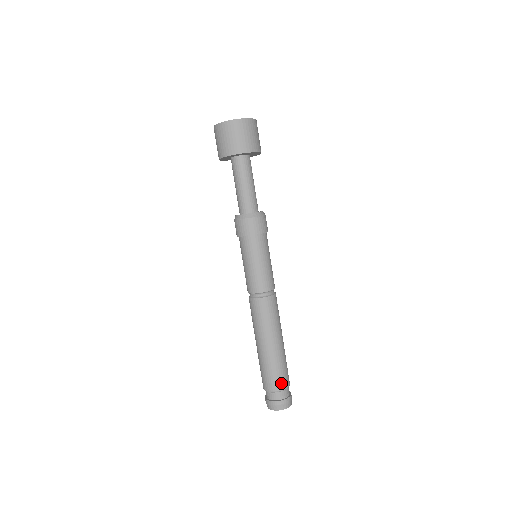
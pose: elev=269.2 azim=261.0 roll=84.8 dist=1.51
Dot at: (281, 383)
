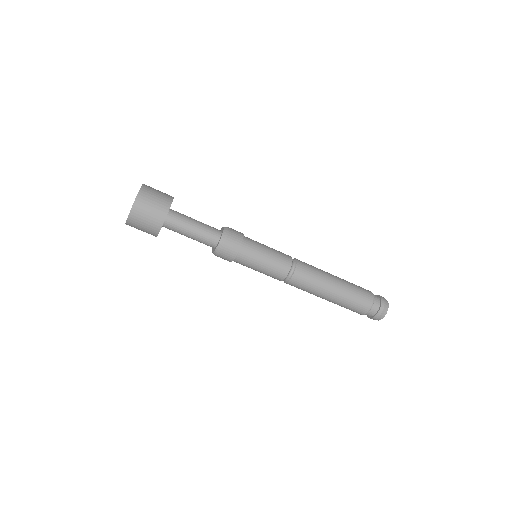
Dot at: (366, 304)
